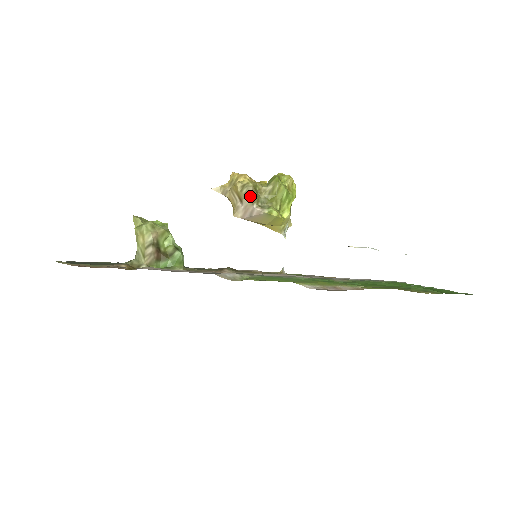
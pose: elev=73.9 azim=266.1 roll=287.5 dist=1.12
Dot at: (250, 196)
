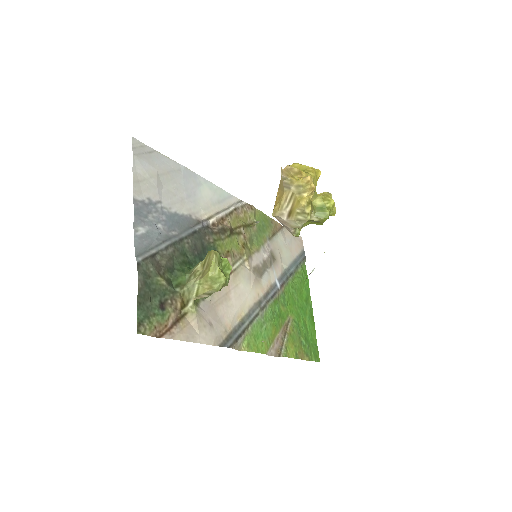
Dot at: (298, 226)
